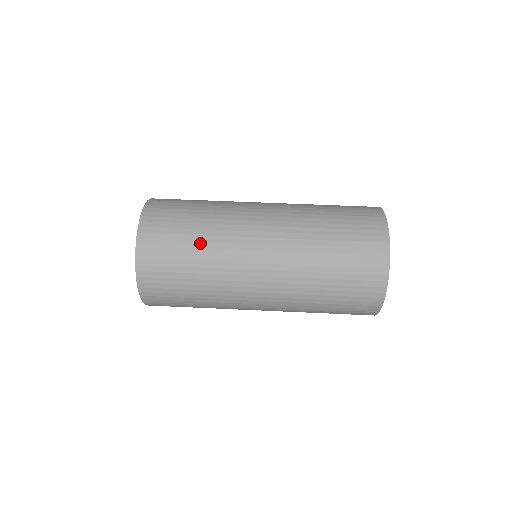
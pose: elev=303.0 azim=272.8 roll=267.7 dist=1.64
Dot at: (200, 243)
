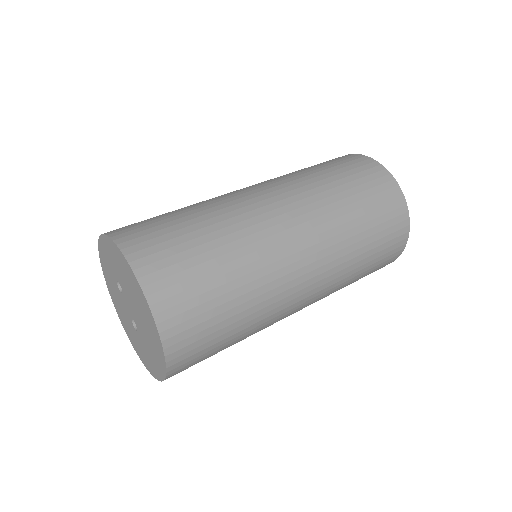
Dot at: (187, 210)
